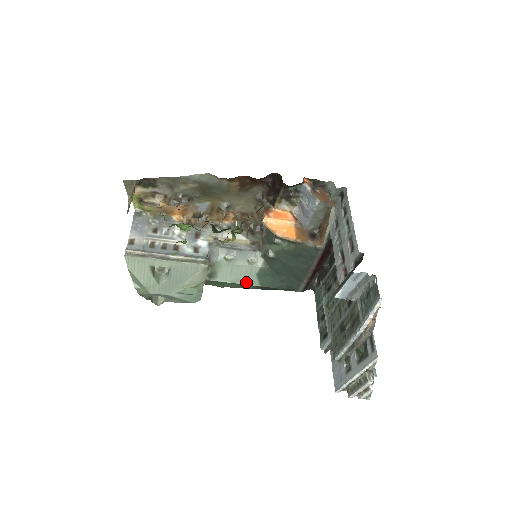
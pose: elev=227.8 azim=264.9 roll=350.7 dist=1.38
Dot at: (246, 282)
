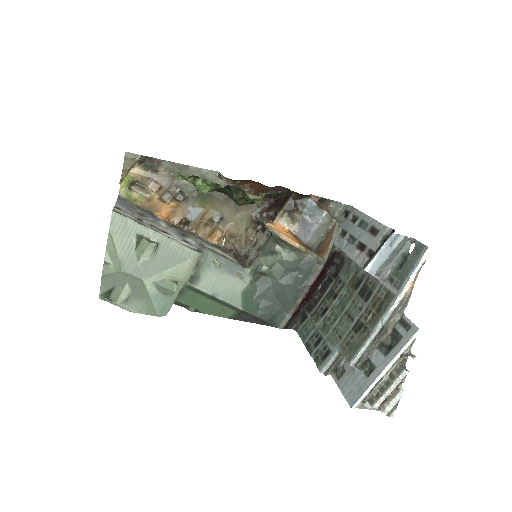
Dot at: (228, 299)
